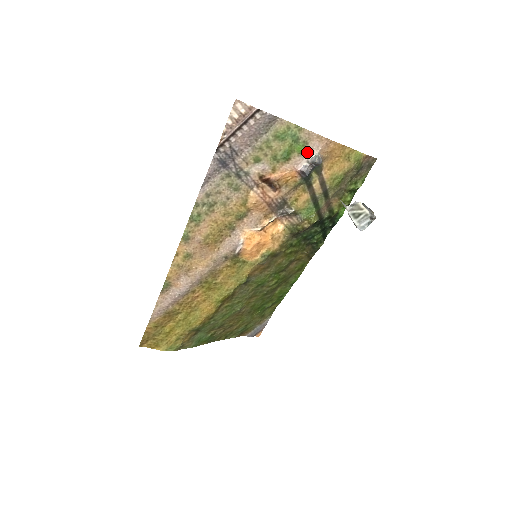
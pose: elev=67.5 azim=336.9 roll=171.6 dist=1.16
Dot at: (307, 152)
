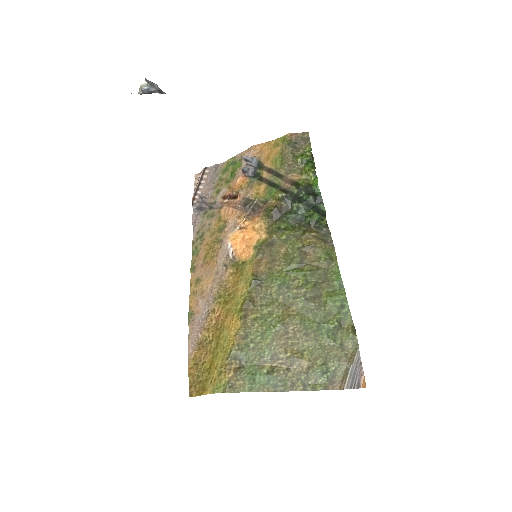
Dot at: (244, 163)
